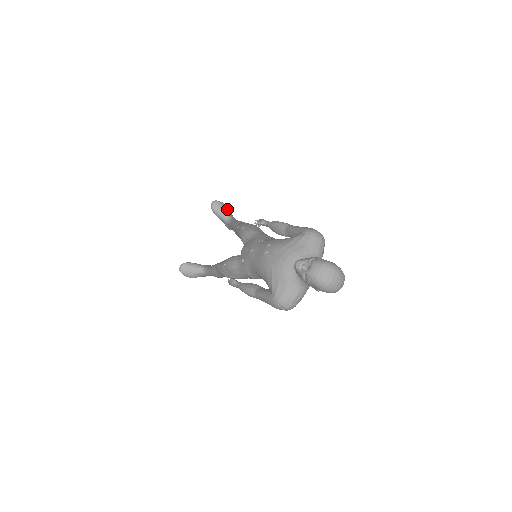
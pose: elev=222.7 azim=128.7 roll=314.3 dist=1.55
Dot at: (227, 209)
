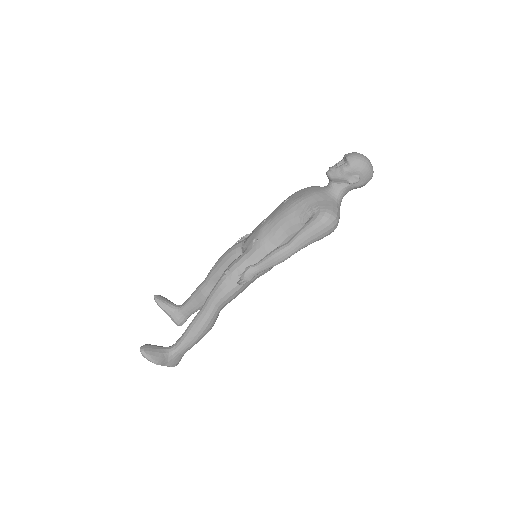
Dot at: occluded
